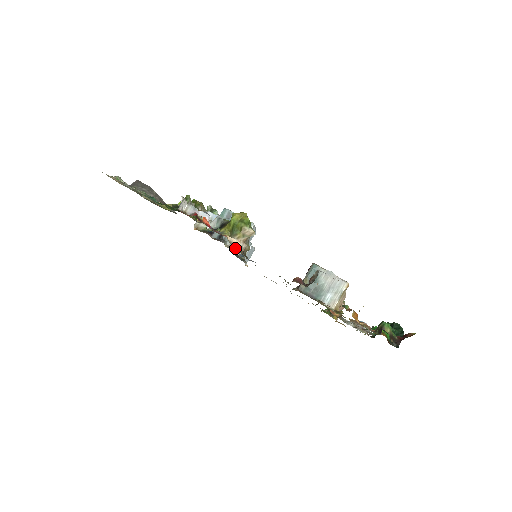
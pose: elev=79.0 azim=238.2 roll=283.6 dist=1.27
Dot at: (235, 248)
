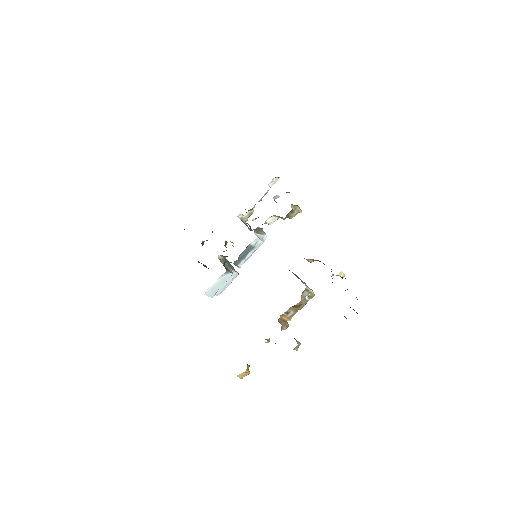
Dot at: occluded
